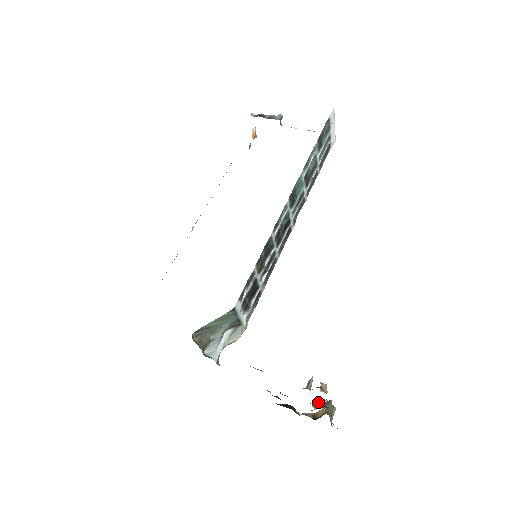
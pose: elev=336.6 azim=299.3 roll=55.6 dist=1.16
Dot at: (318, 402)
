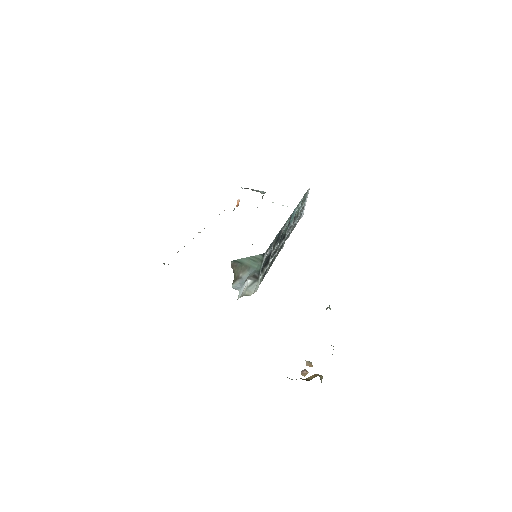
Dot at: (306, 372)
